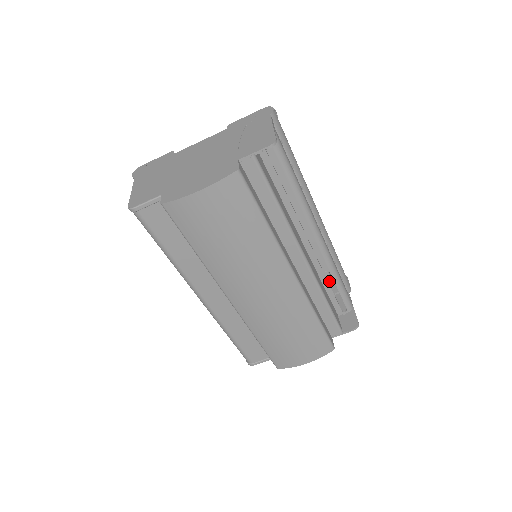
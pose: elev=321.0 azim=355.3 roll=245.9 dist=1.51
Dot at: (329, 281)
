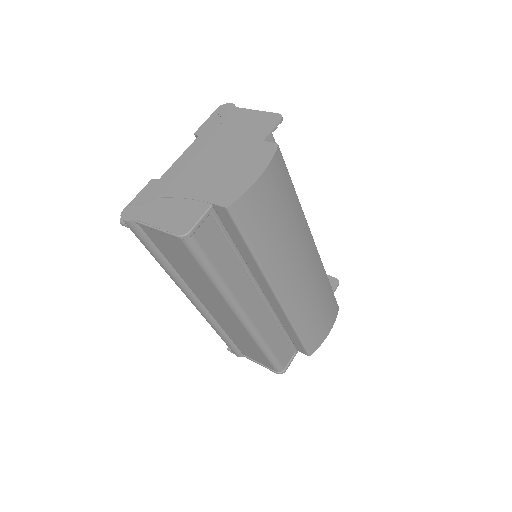
Dot at: occluded
